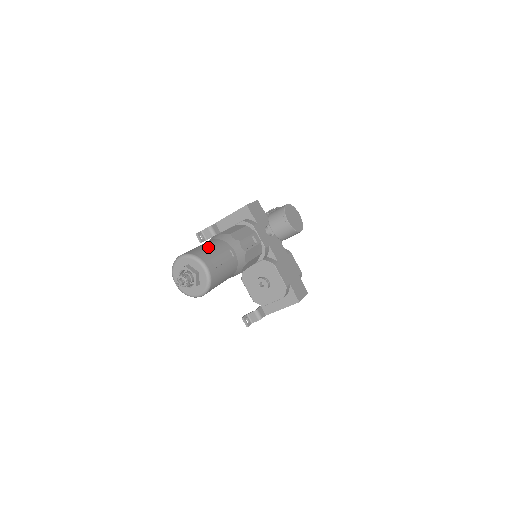
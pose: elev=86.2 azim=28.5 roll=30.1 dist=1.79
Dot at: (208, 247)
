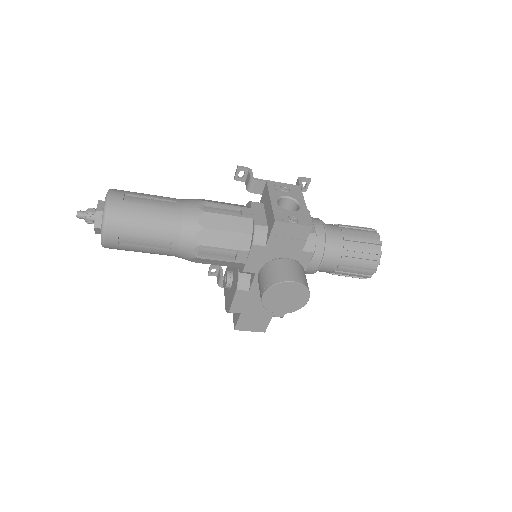
Dot at: (143, 219)
